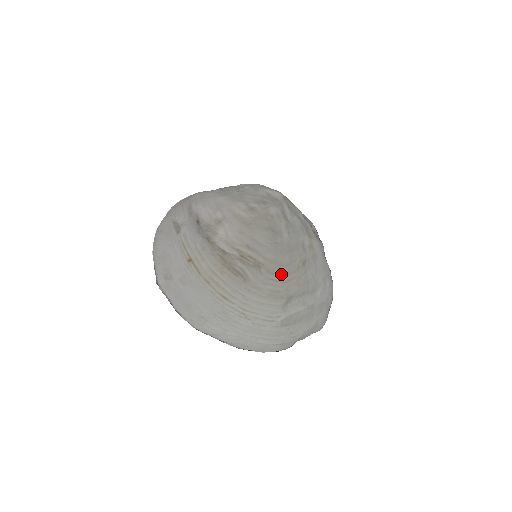
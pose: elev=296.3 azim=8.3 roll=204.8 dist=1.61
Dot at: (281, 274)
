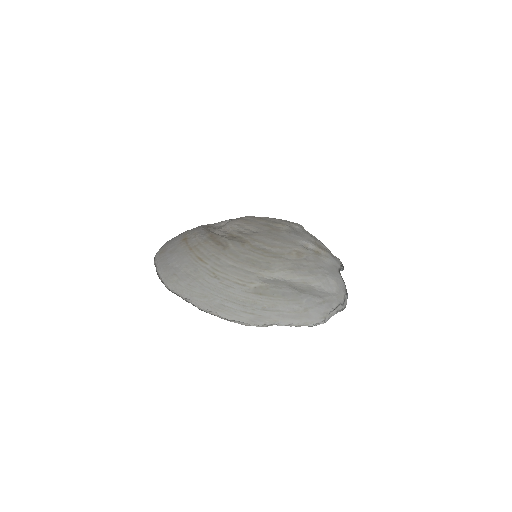
Dot at: (266, 251)
